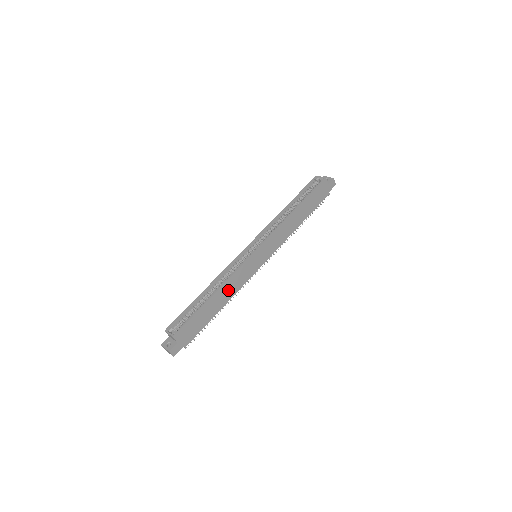
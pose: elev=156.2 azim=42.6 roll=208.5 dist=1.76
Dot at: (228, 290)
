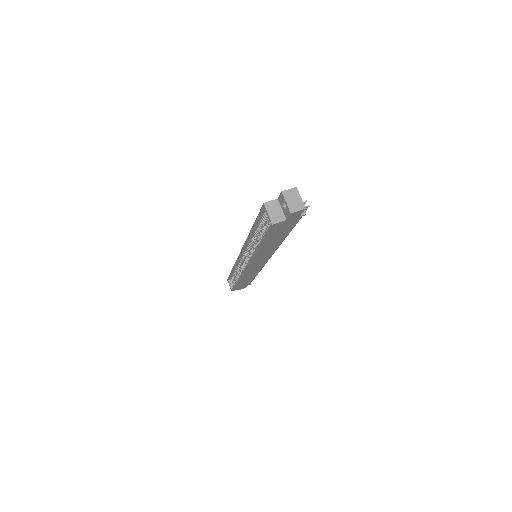
Dot at: (249, 275)
